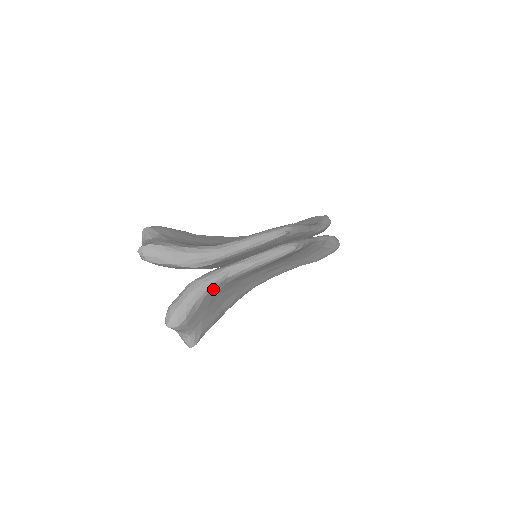
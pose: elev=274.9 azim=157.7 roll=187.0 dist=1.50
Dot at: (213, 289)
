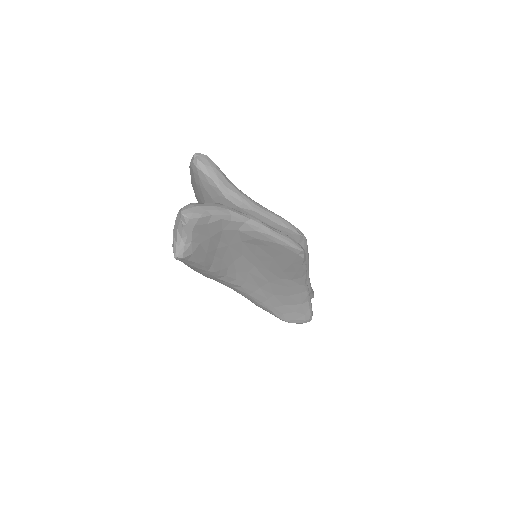
Dot at: (229, 221)
